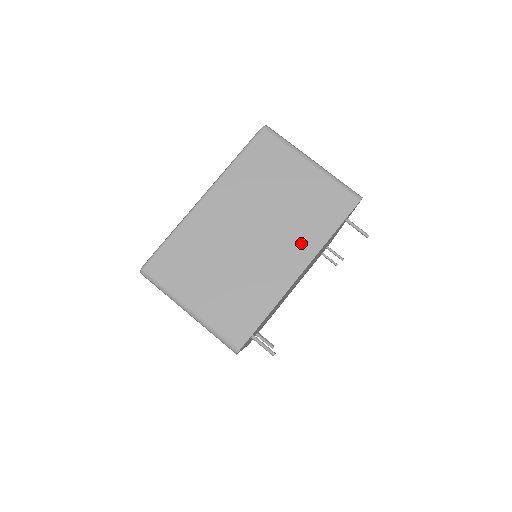
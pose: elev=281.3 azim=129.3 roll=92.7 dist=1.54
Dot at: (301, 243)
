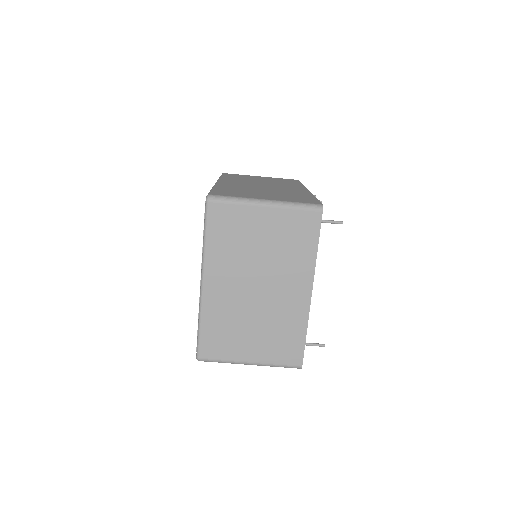
Dot at: (298, 272)
